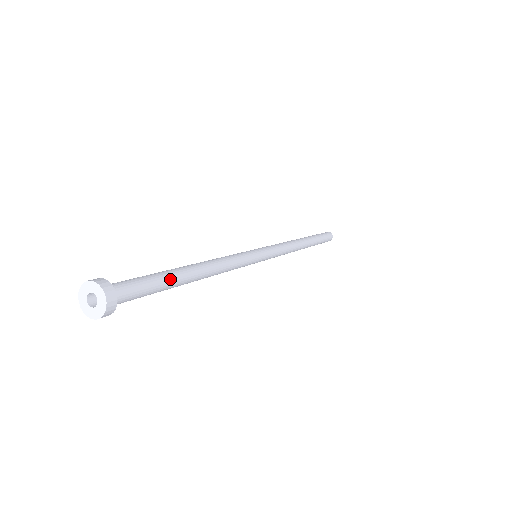
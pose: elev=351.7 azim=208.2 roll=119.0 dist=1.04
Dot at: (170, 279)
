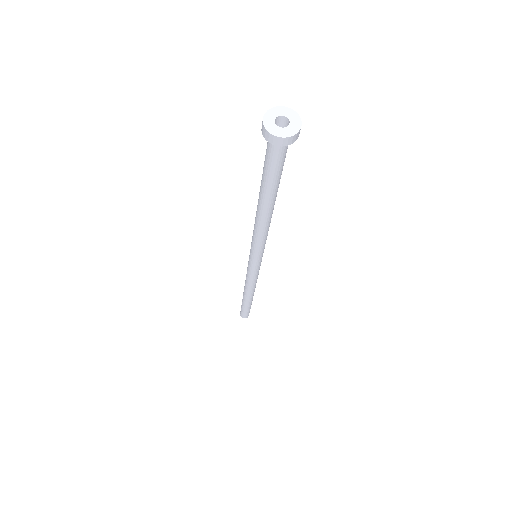
Dot at: (278, 185)
